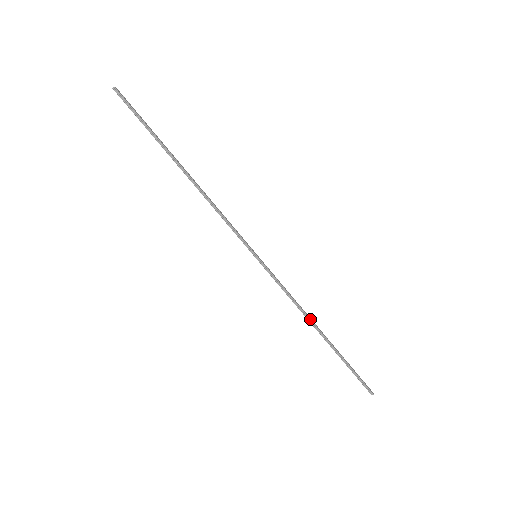
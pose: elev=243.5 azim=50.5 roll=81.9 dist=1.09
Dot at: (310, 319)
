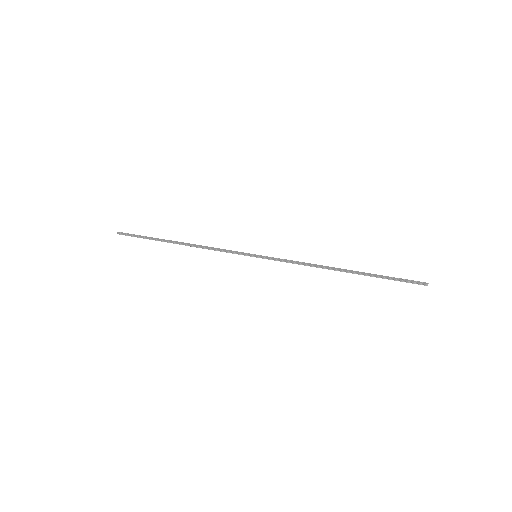
Dot at: (325, 268)
